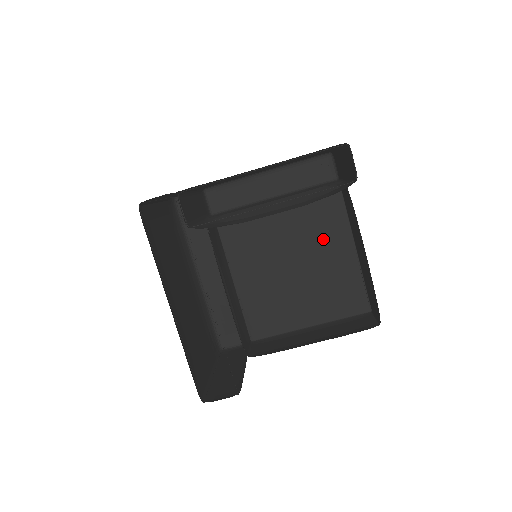
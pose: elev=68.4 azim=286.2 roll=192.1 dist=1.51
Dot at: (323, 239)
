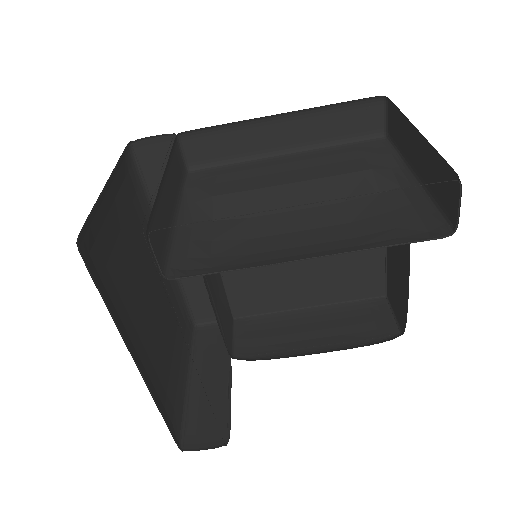
Dot at: occluded
